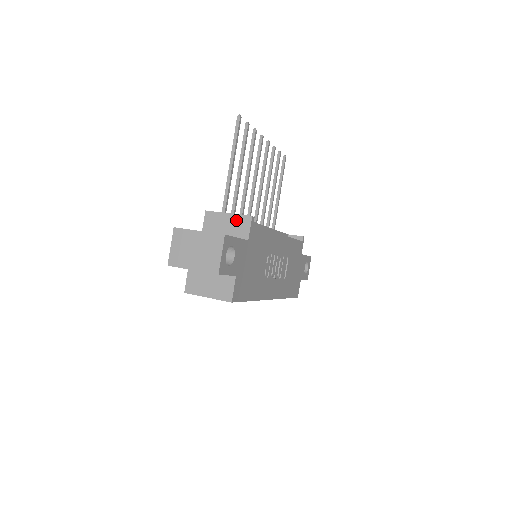
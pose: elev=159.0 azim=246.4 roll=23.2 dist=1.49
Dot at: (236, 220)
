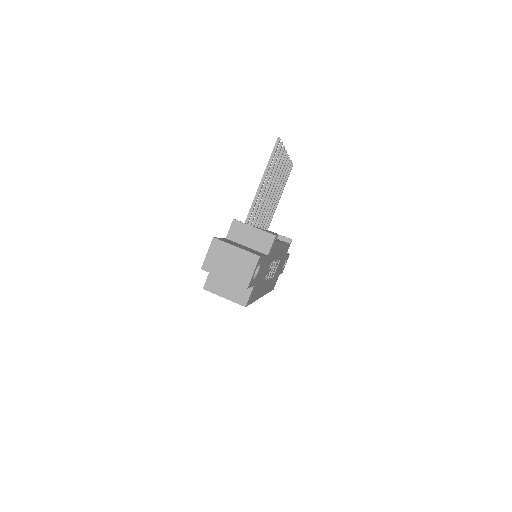
Dot at: (260, 235)
